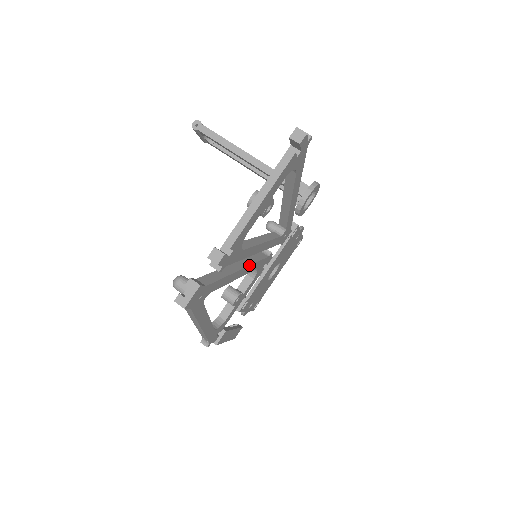
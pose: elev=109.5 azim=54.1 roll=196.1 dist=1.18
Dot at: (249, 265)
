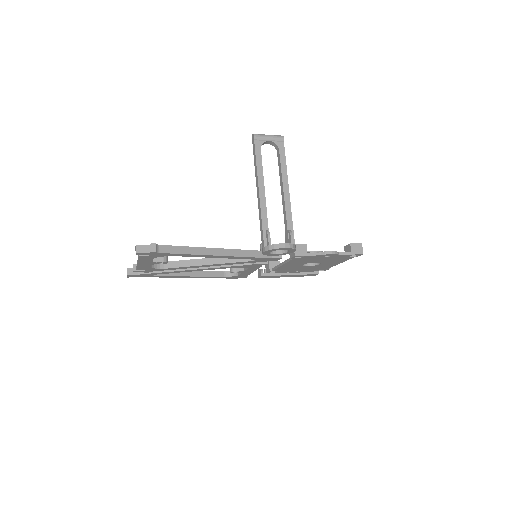
Dot at: (207, 268)
